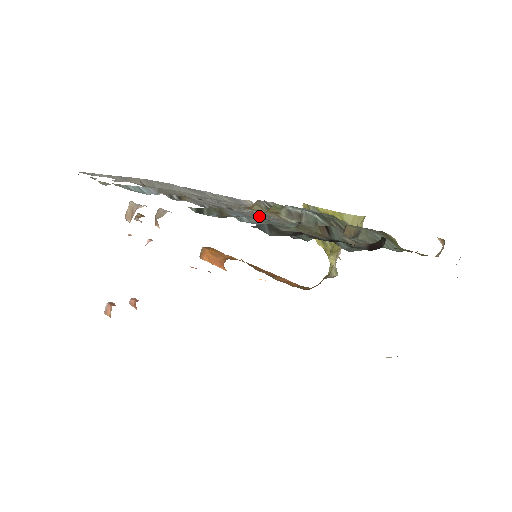
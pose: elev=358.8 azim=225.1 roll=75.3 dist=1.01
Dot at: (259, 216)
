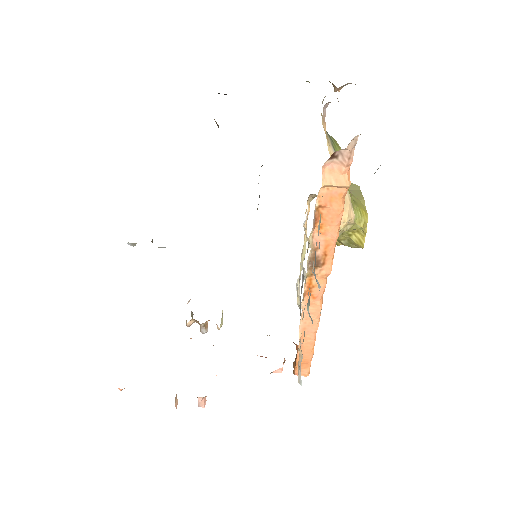
Dot at: occluded
